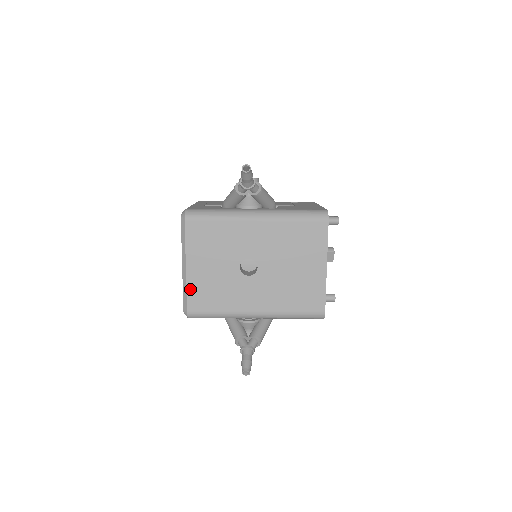
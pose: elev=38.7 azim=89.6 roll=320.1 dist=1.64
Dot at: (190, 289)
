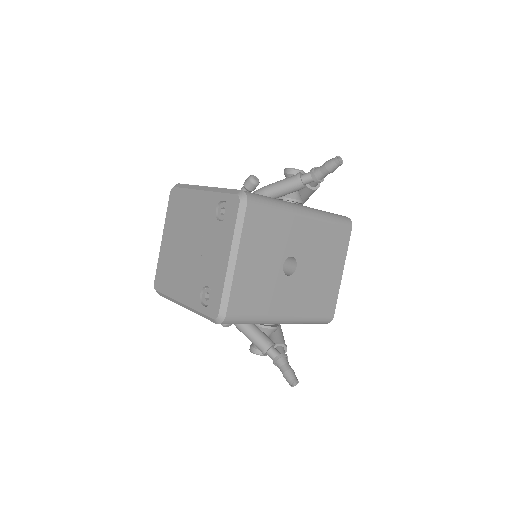
Dot at: (235, 287)
